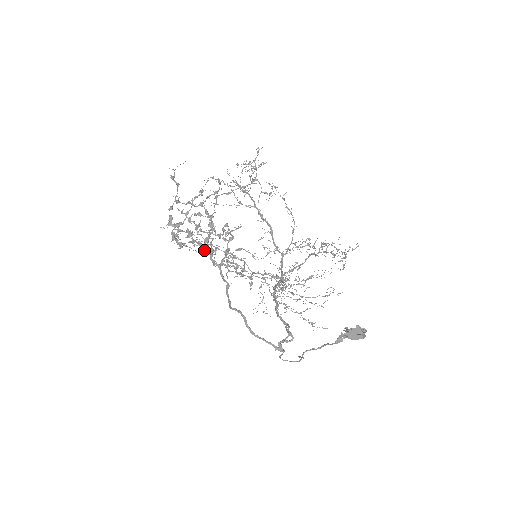
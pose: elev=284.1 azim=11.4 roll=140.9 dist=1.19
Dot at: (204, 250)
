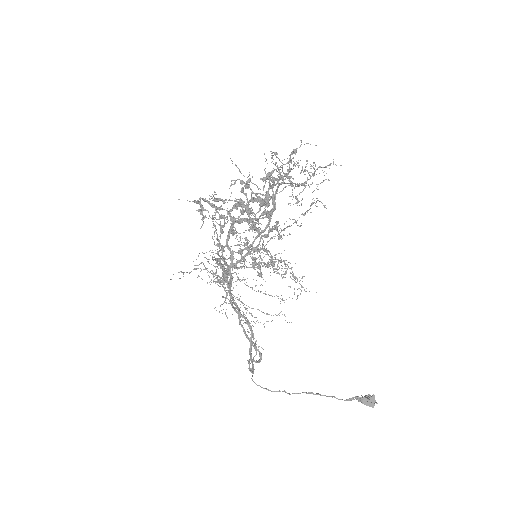
Dot at: (202, 214)
